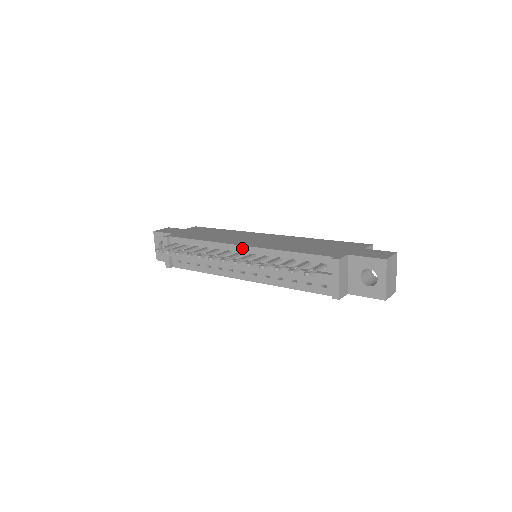
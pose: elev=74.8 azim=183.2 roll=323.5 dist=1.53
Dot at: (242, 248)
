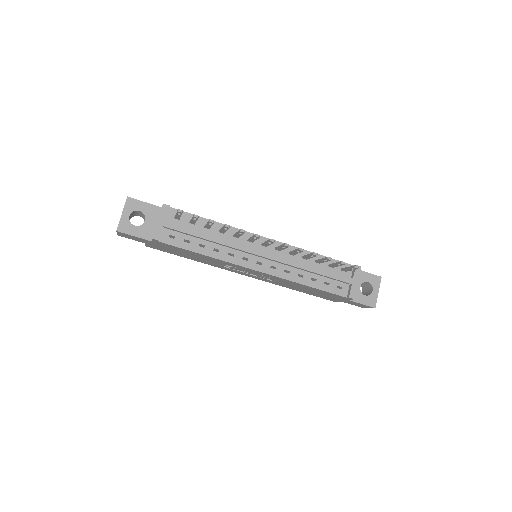
Dot at: occluded
